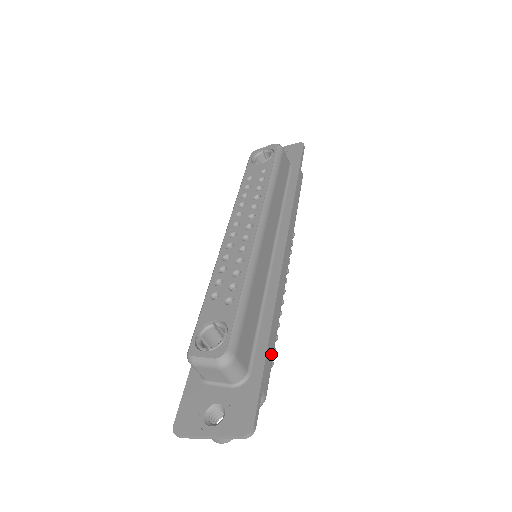
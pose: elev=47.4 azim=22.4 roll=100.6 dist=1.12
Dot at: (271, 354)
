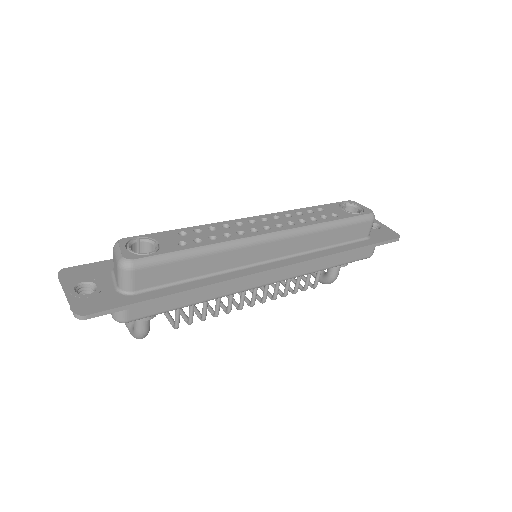
Dot at: (168, 307)
